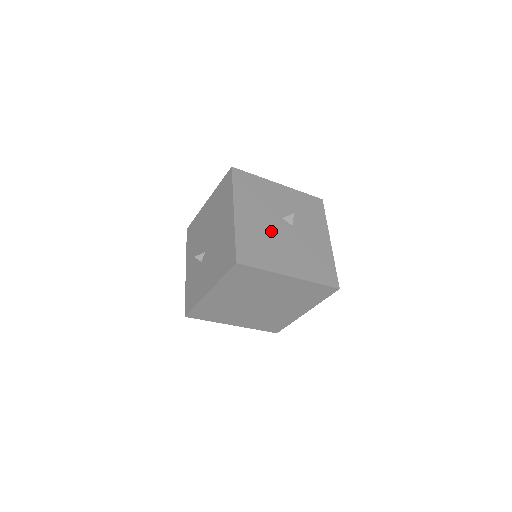
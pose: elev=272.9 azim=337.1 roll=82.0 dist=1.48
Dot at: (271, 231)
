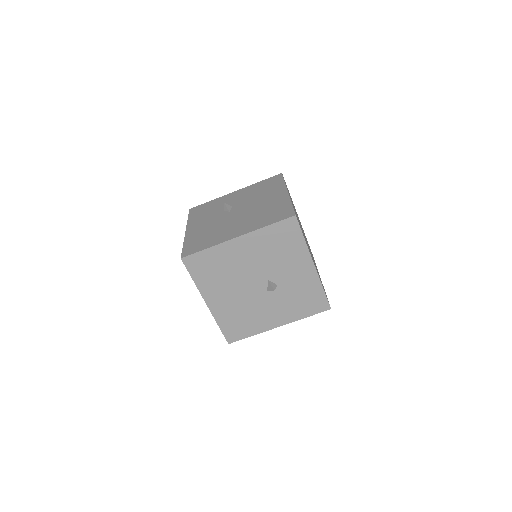
Dot at: (243, 275)
